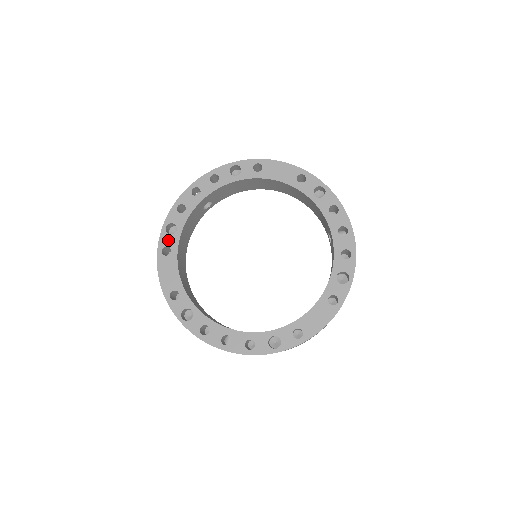
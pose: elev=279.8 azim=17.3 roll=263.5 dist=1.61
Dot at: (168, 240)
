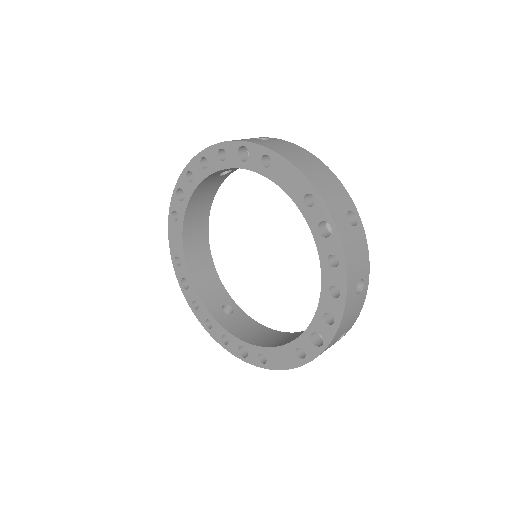
Dot at: (177, 205)
